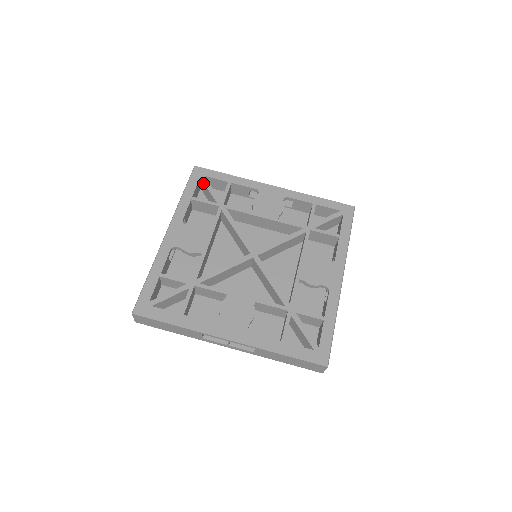
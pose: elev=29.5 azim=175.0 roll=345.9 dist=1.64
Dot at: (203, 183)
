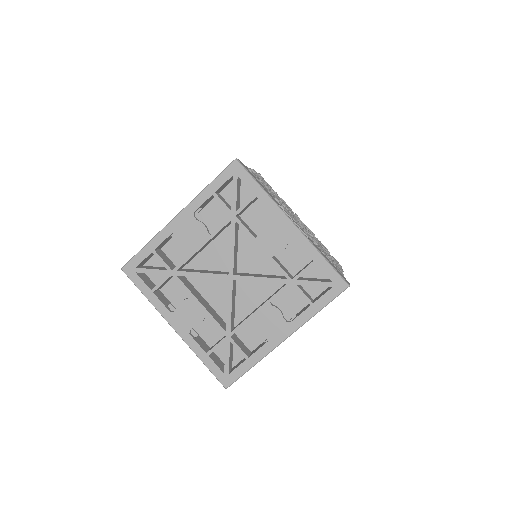
Dot at: (232, 182)
